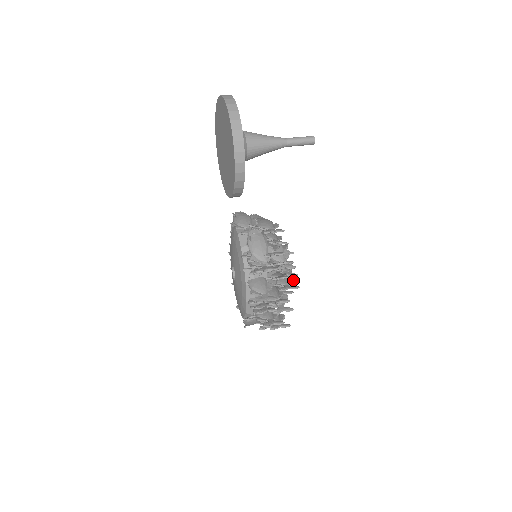
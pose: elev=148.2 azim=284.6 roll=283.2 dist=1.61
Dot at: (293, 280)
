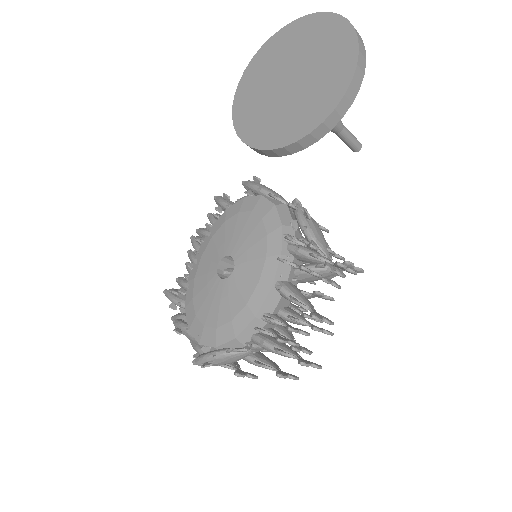
Dot at: (304, 310)
